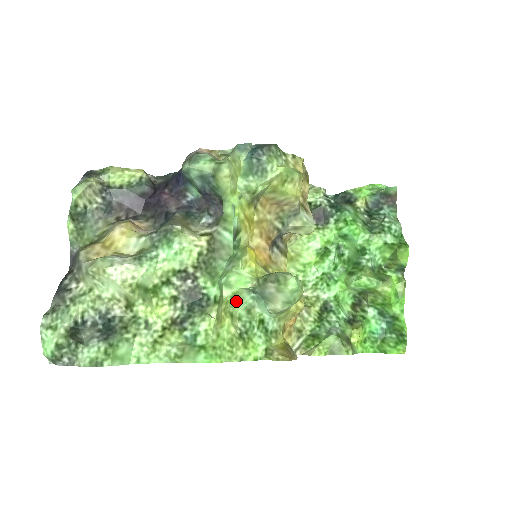
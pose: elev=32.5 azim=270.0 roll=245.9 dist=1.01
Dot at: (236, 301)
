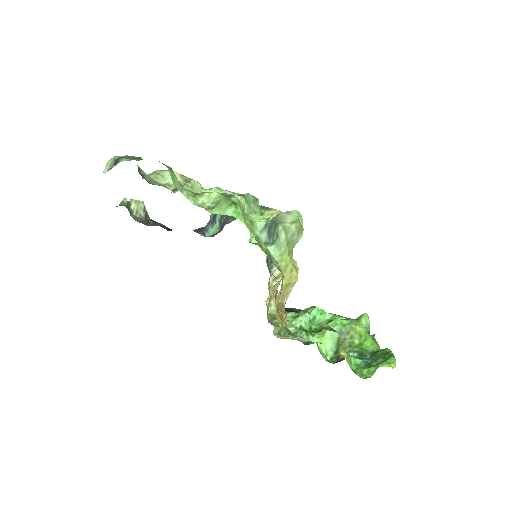
Dot at: (252, 229)
